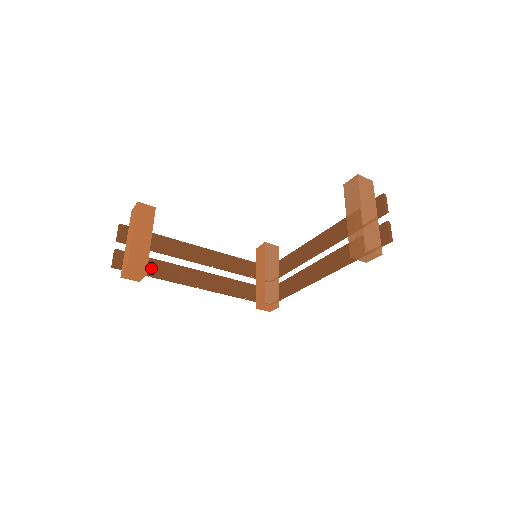
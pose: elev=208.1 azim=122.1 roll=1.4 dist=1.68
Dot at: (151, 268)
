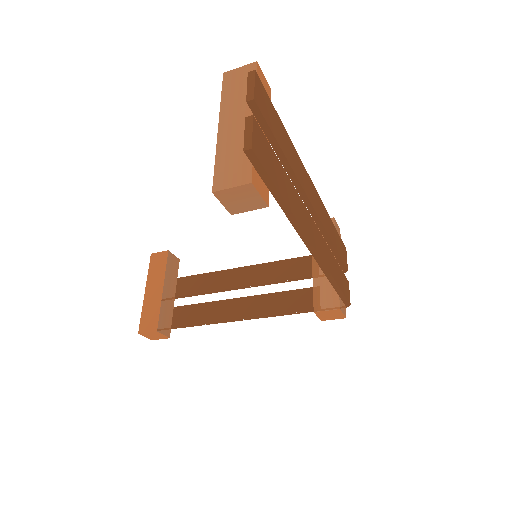
Dot at: (181, 318)
